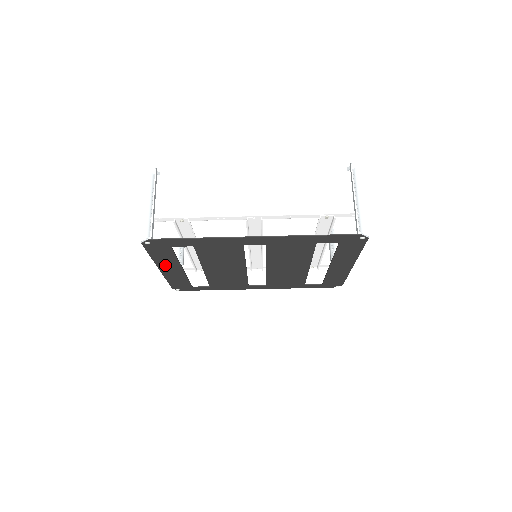
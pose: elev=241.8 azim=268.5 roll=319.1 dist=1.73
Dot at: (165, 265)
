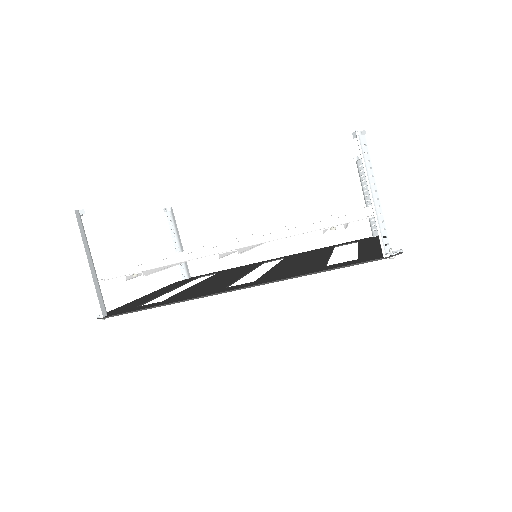
Dot at: occluded
